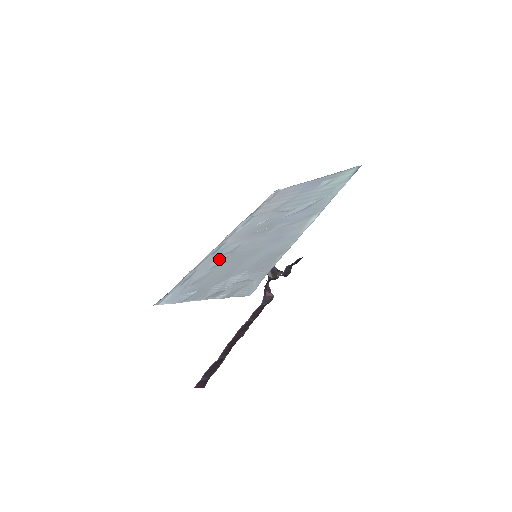
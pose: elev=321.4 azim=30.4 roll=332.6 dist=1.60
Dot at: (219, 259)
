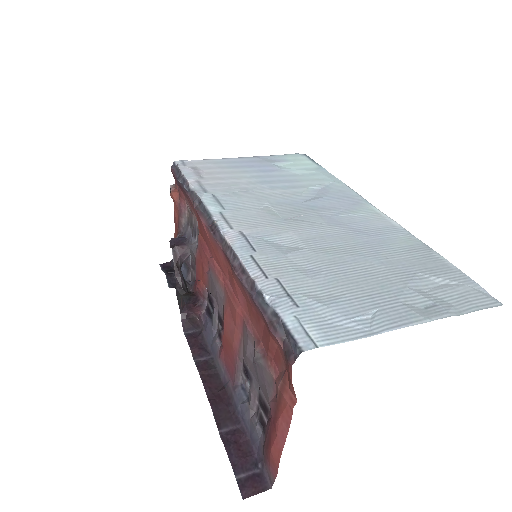
Dot at: (297, 258)
